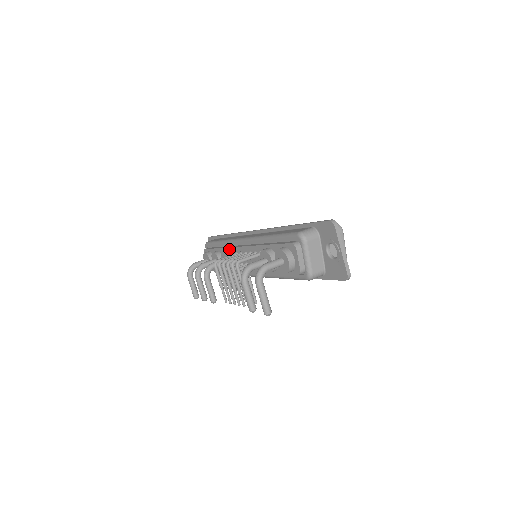
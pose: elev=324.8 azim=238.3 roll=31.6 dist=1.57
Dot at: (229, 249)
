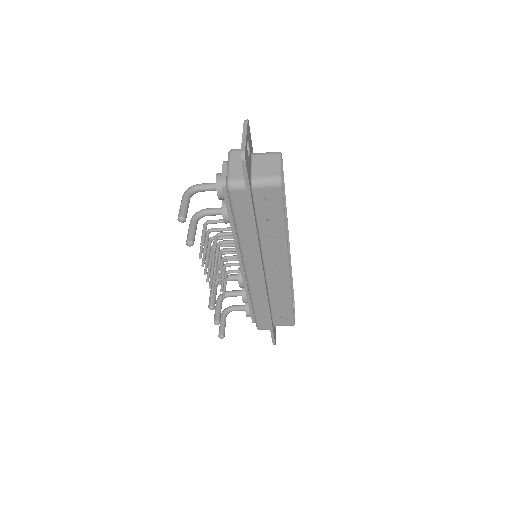
Dot at: occluded
